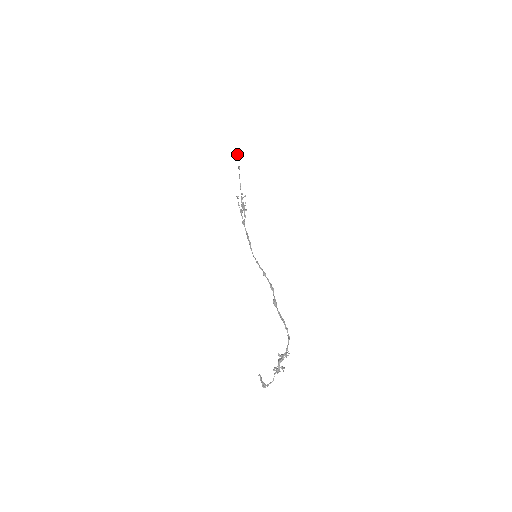
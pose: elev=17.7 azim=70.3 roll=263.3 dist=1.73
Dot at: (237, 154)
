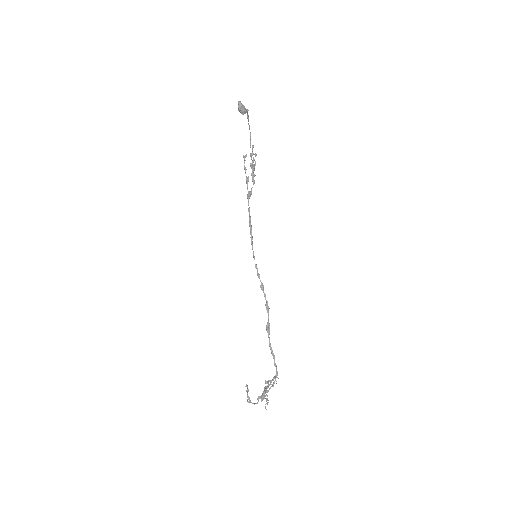
Dot at: (241, 111)
